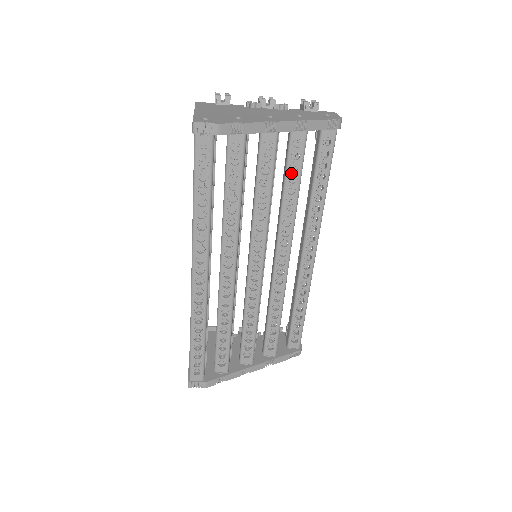
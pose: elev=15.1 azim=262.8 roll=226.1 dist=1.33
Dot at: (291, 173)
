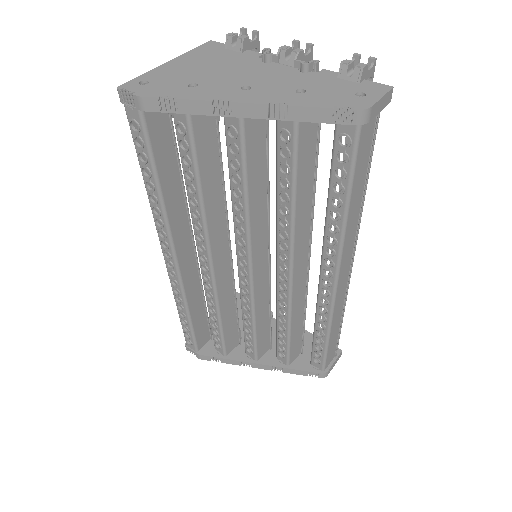
Dot at: (282, 173)
